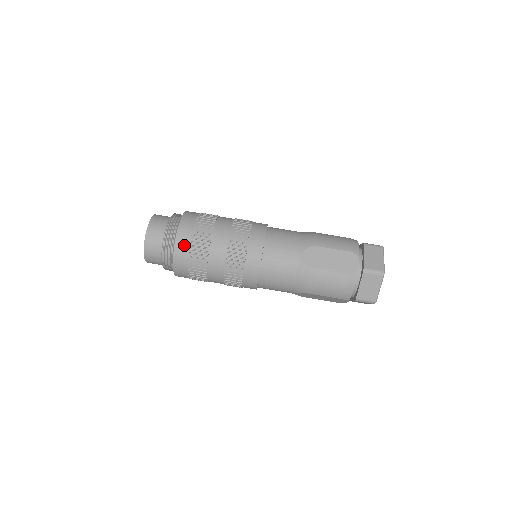
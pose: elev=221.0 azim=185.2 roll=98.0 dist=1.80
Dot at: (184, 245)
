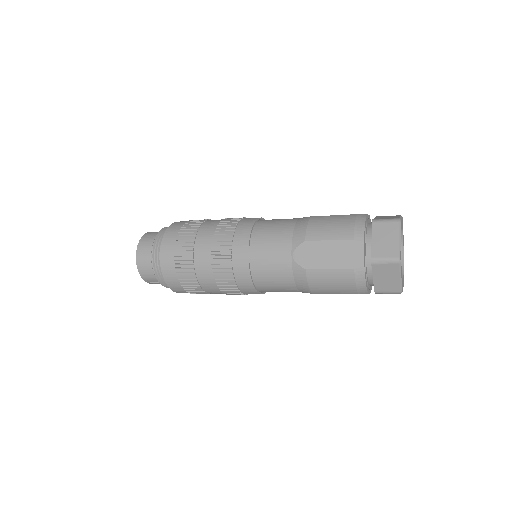
Dot at: (170, 268)
